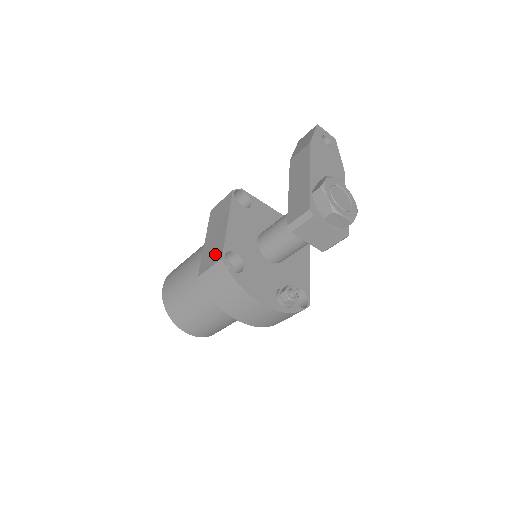
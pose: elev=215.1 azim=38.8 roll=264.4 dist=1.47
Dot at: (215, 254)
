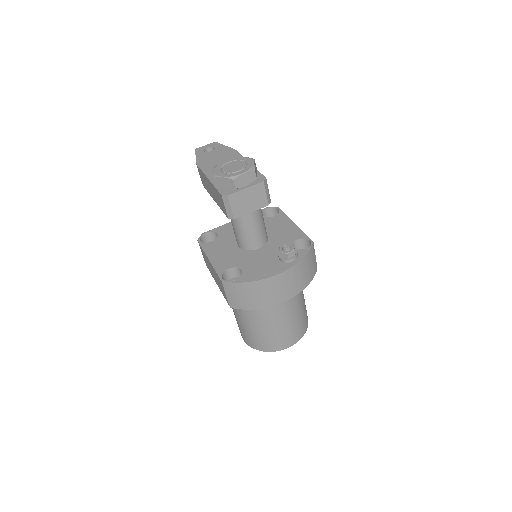
Dot at: (220, 284)
